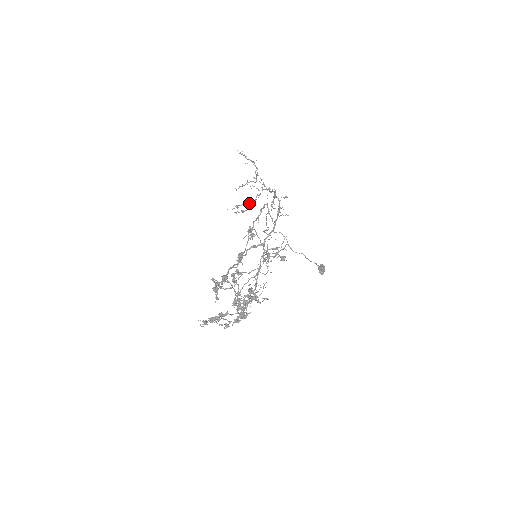
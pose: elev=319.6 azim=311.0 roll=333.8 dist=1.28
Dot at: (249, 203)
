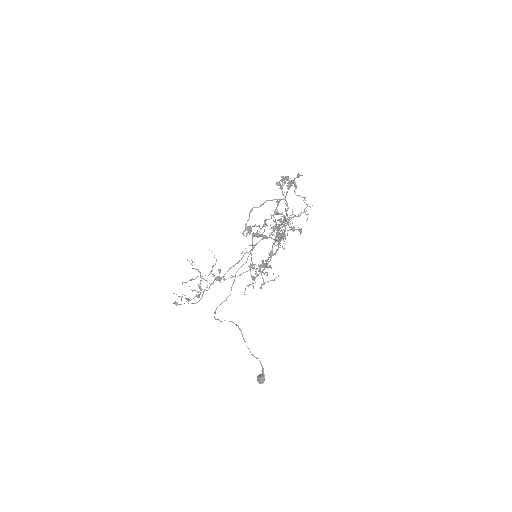
Dot at: occluded
